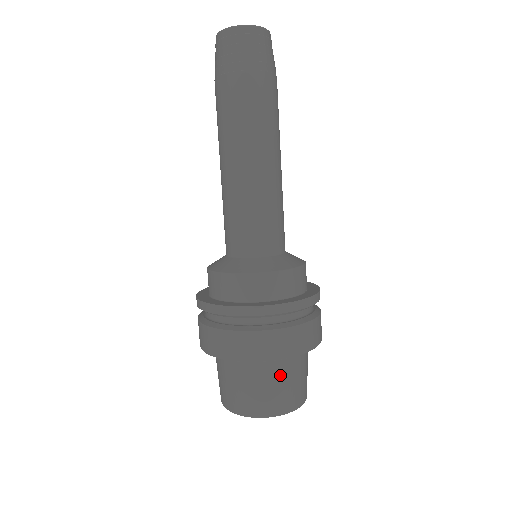
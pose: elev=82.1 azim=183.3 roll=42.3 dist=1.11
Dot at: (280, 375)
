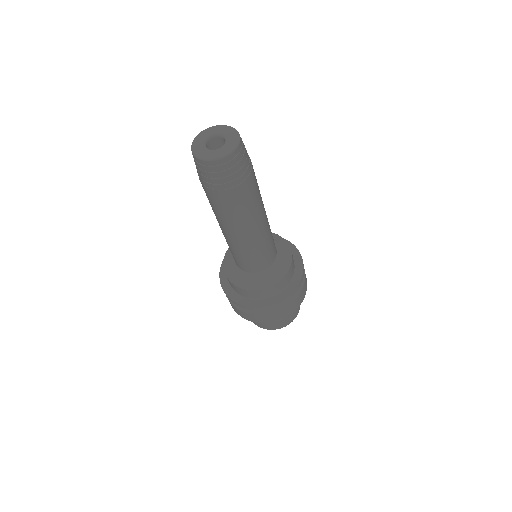
Dot at: occluded
